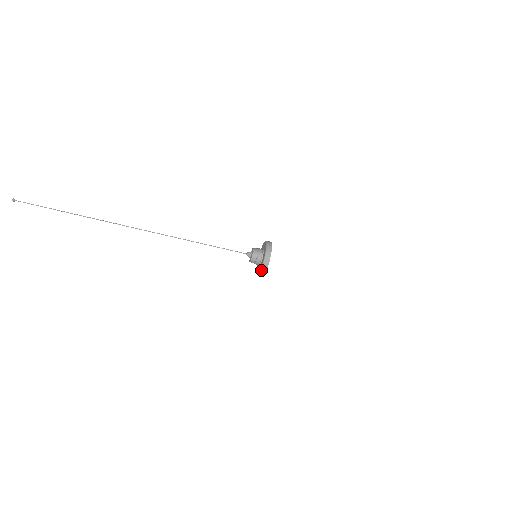
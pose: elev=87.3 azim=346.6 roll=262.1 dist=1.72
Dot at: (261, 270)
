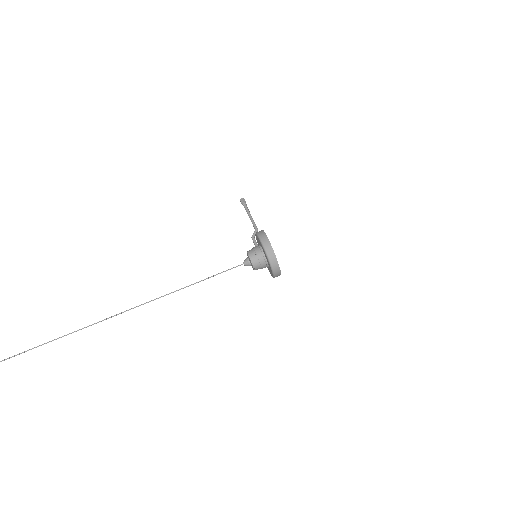
Dot at: occluded
